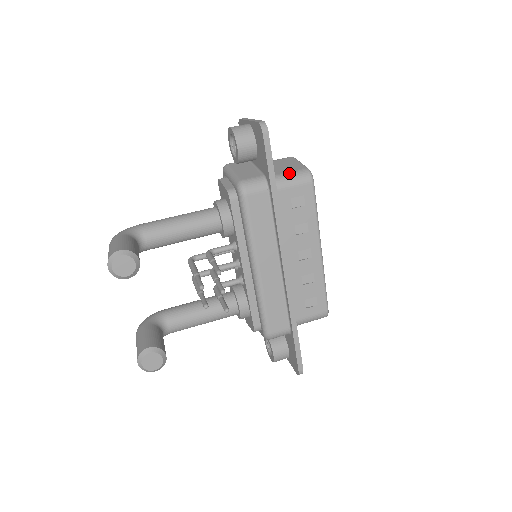
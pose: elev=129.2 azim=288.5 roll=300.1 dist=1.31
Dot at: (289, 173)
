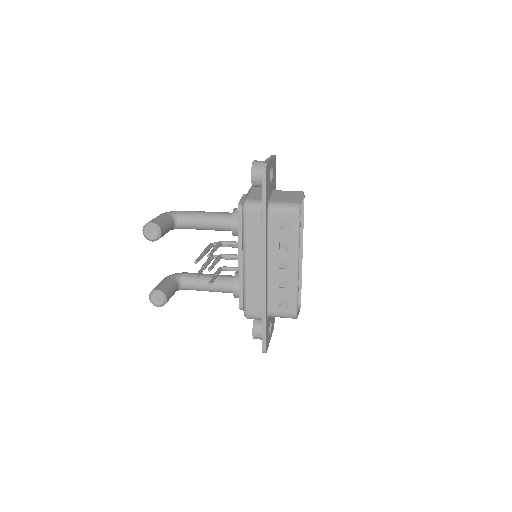
Dot at: (284, 203)
